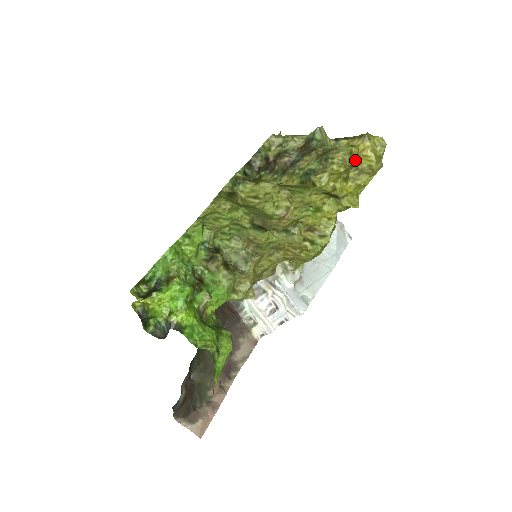
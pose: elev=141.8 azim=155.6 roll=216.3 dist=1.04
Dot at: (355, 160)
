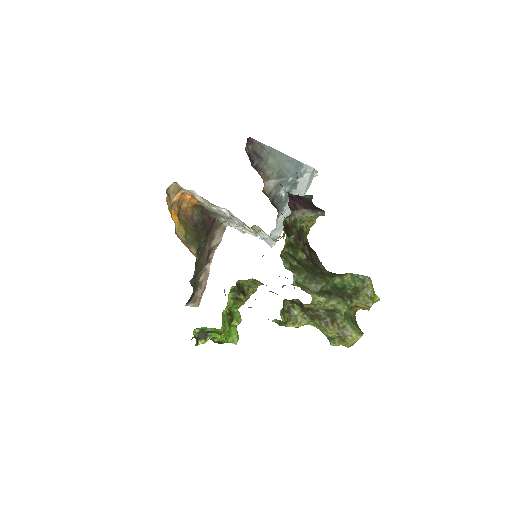
Dot at: (357, 310)
